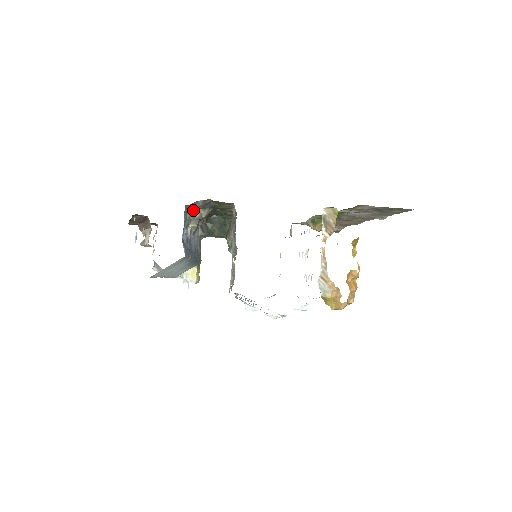
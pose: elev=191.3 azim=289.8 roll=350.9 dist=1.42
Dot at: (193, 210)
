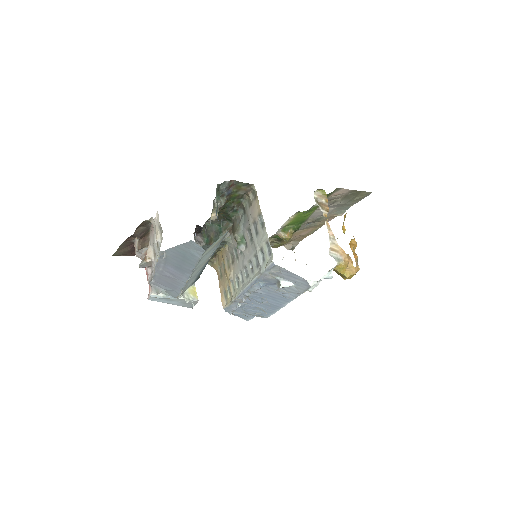
Dot at: (219, 193)
